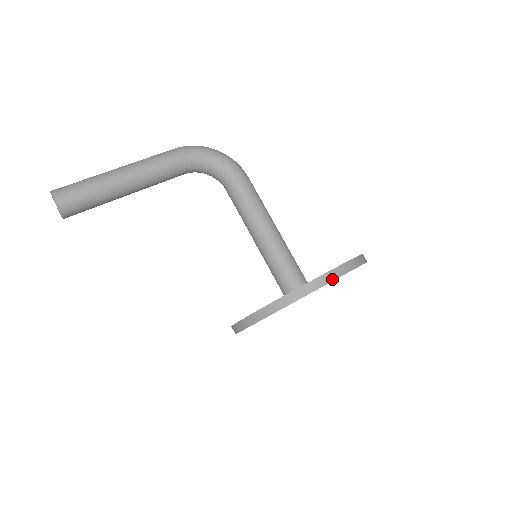
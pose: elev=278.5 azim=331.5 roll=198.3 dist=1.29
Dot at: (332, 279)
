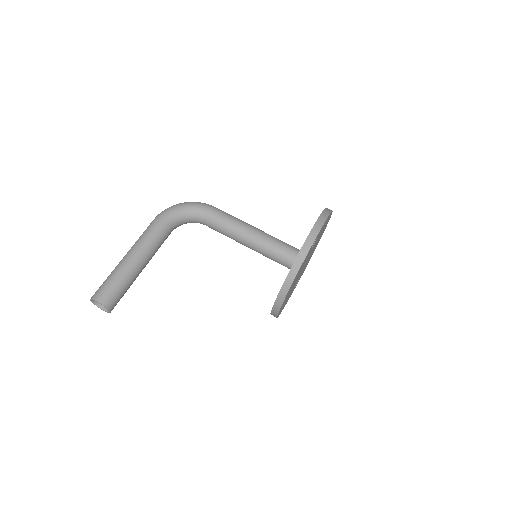
Dot at: (316, 234)
